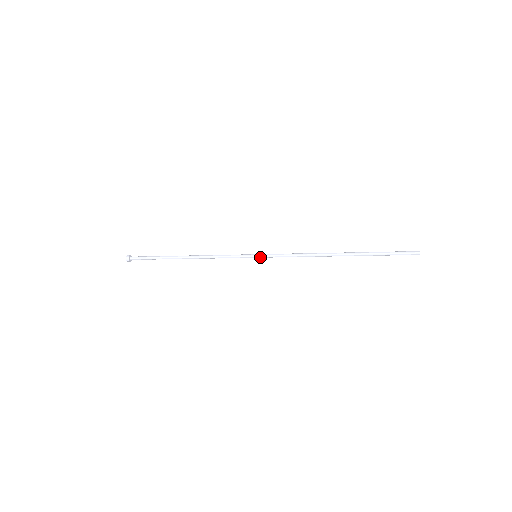
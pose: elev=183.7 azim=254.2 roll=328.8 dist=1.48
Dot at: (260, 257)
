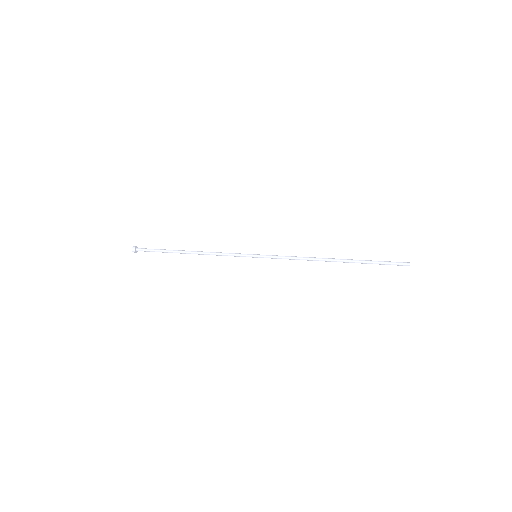
Dot at: (260, 257)
